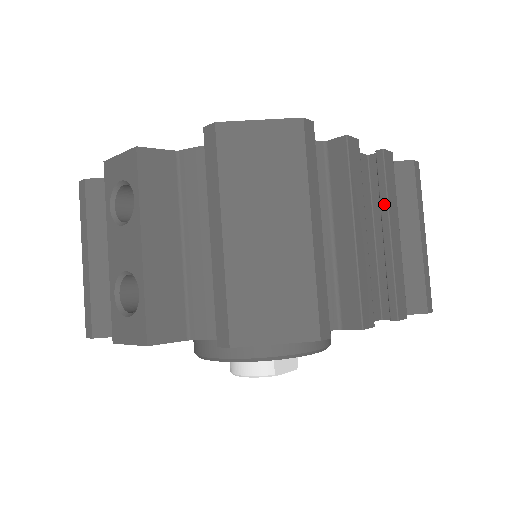
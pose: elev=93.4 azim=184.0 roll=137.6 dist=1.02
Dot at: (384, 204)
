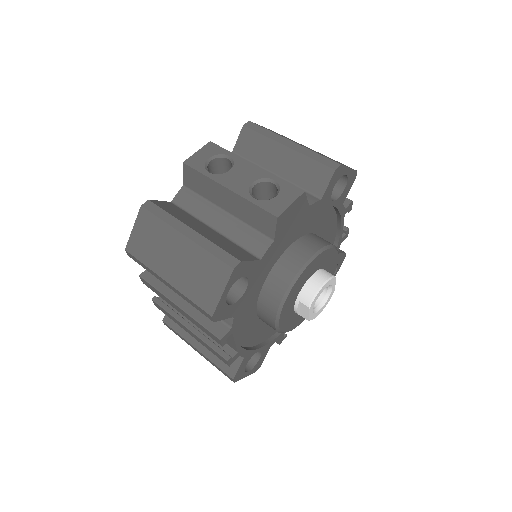
Dot at: occluded
